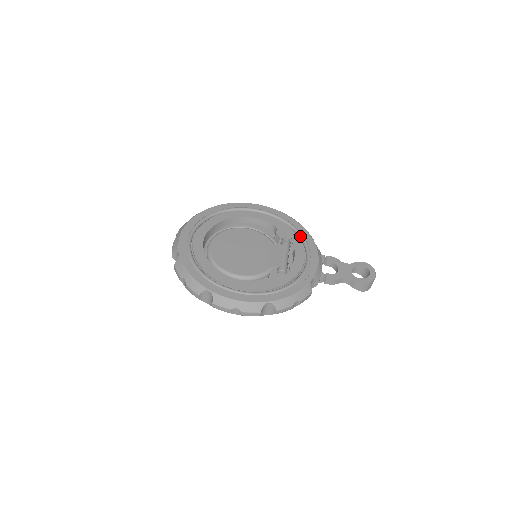
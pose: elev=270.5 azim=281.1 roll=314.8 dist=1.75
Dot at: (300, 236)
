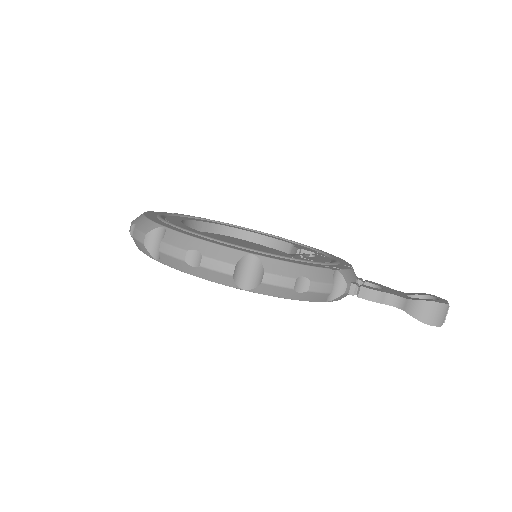
Dot at: (328, 255)
